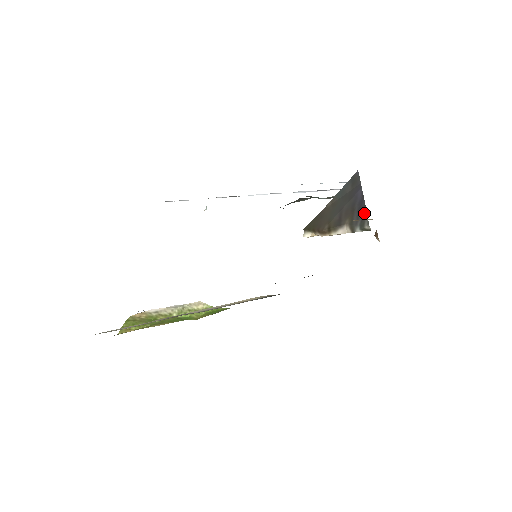
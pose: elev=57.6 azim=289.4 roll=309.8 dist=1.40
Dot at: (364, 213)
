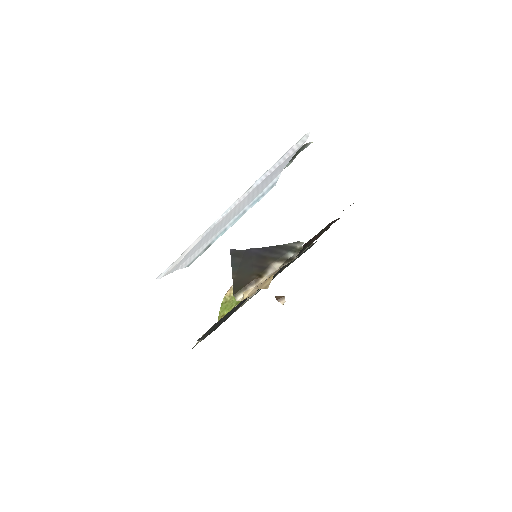
Dot at: (281, 247)
